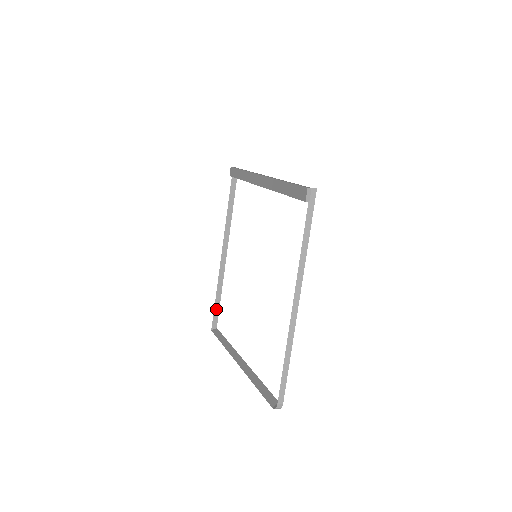
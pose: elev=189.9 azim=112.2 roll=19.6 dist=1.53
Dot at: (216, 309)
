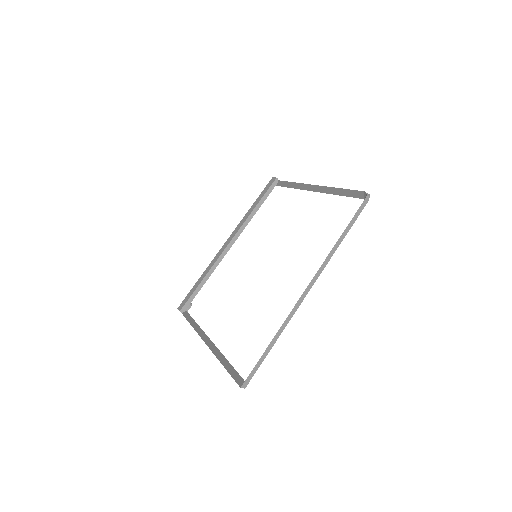
Dot at: (231, 372)
